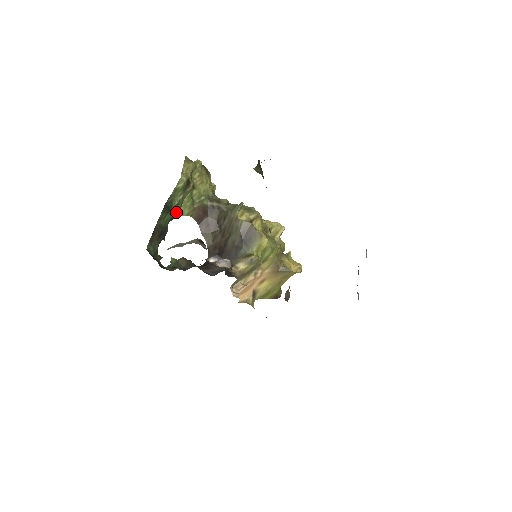
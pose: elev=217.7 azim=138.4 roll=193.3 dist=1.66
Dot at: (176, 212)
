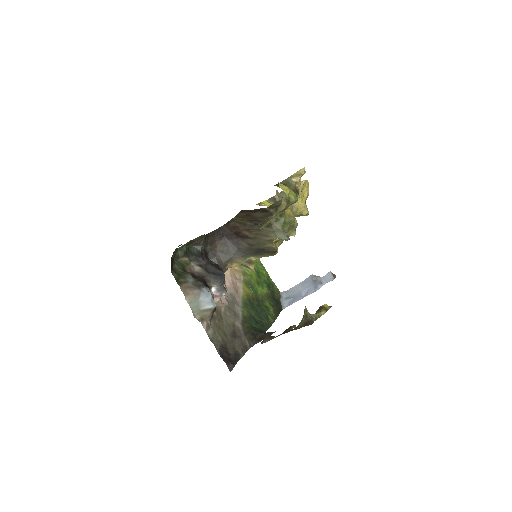
Dot at: occluded
